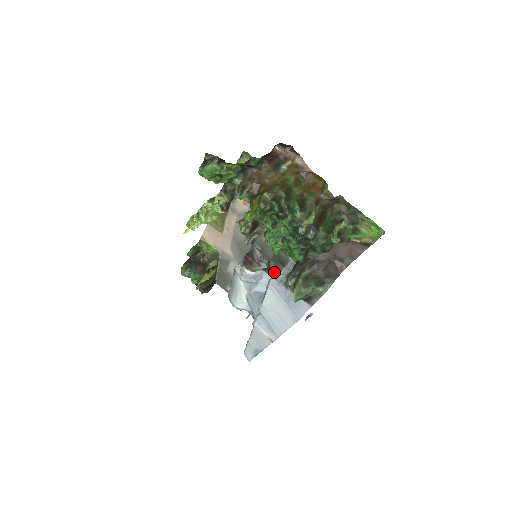
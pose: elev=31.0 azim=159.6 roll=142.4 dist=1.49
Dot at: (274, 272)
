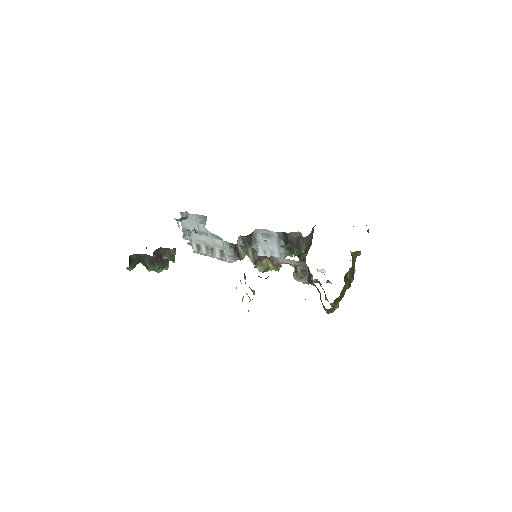
Dot at: (251, 237)
